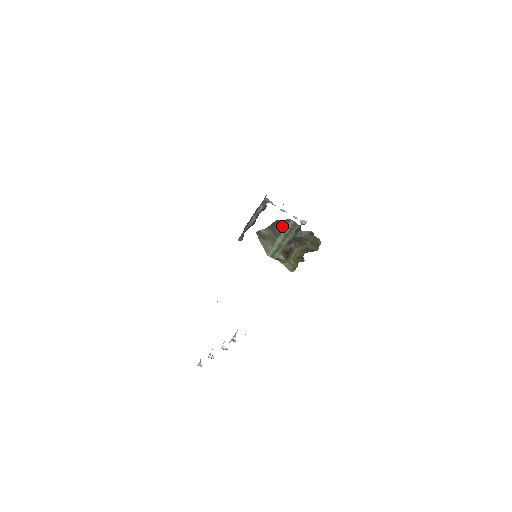
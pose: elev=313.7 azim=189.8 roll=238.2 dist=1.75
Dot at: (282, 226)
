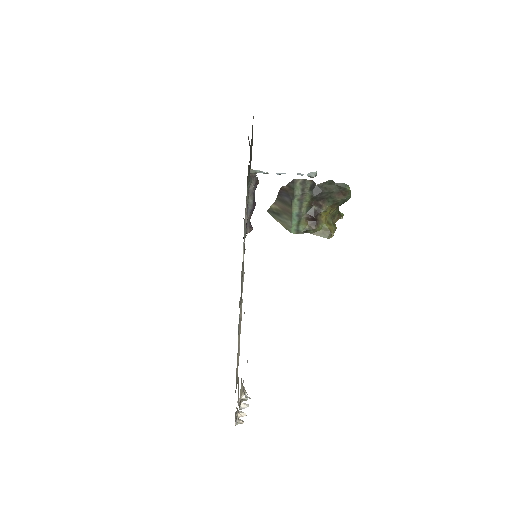
Dot at: (290, 192)
